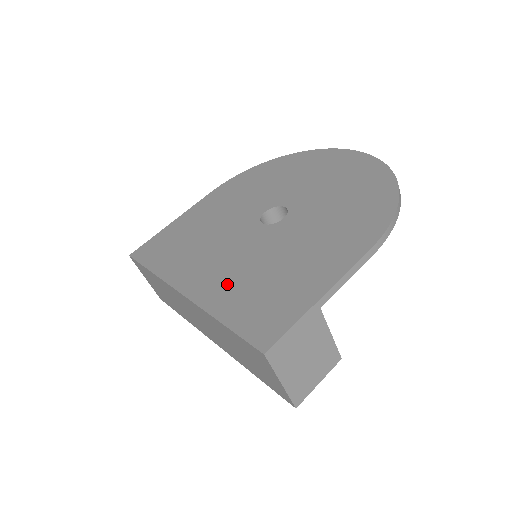
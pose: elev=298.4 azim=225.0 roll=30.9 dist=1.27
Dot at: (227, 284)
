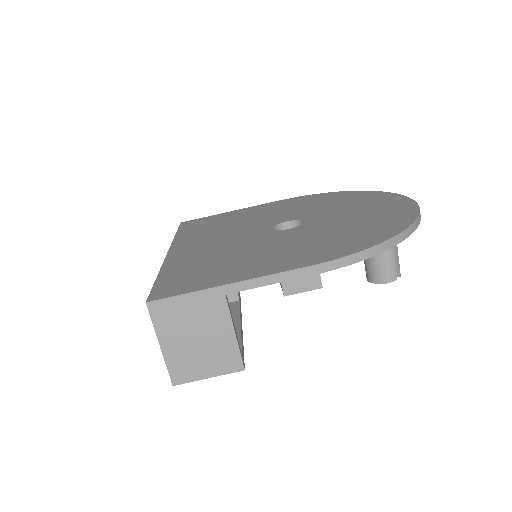
Dot at: (196, 255)
